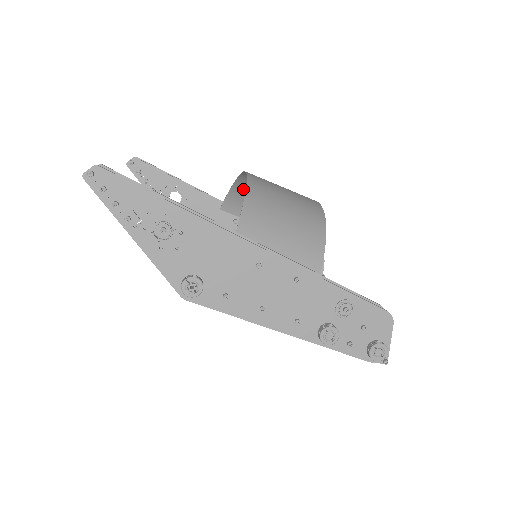
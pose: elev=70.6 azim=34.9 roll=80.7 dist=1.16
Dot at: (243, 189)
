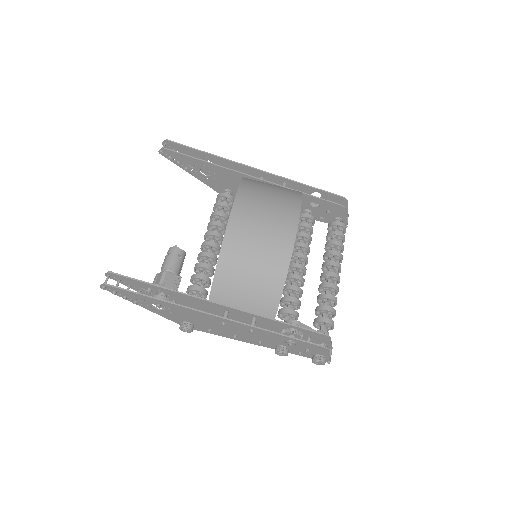
Dot at: (251, 183)
